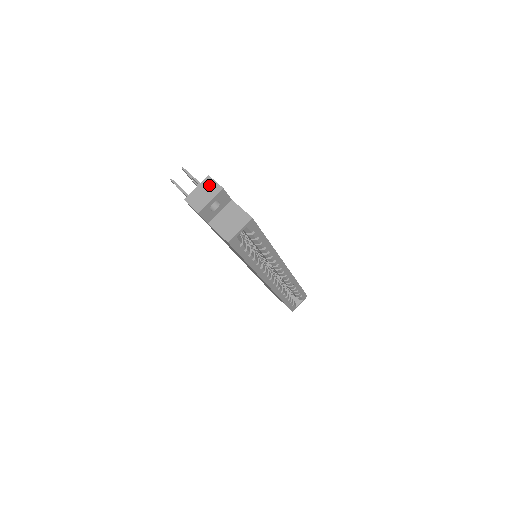
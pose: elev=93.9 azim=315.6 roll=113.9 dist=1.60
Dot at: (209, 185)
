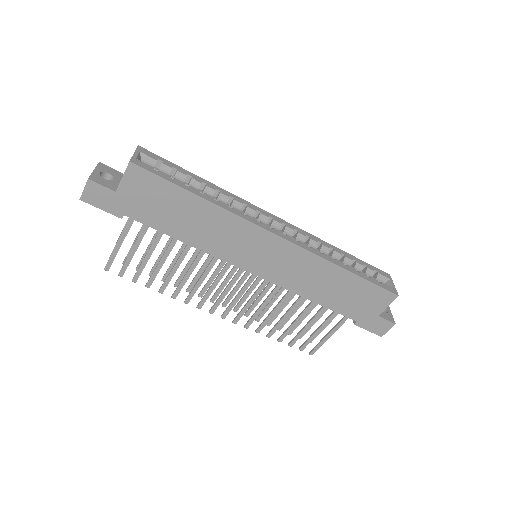
Dot at: occluded
